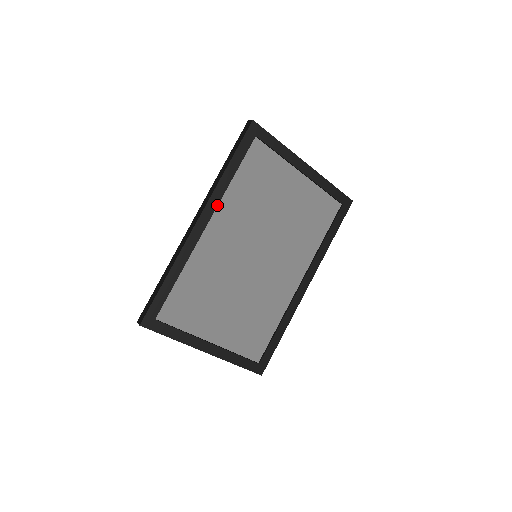
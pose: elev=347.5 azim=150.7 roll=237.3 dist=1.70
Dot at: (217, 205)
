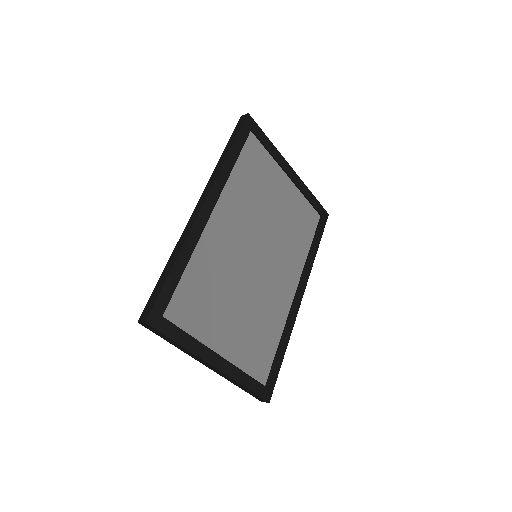
Dot at: (221, 190)
